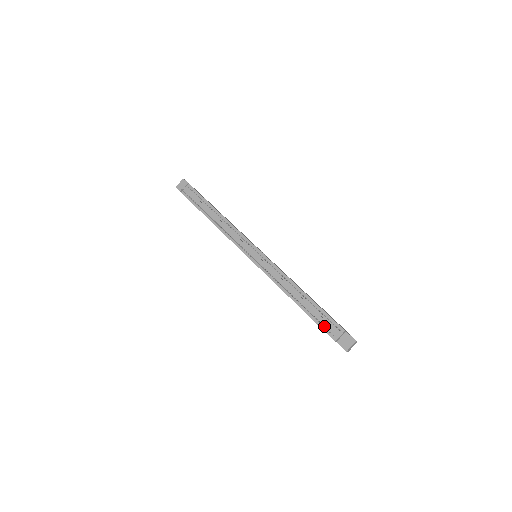
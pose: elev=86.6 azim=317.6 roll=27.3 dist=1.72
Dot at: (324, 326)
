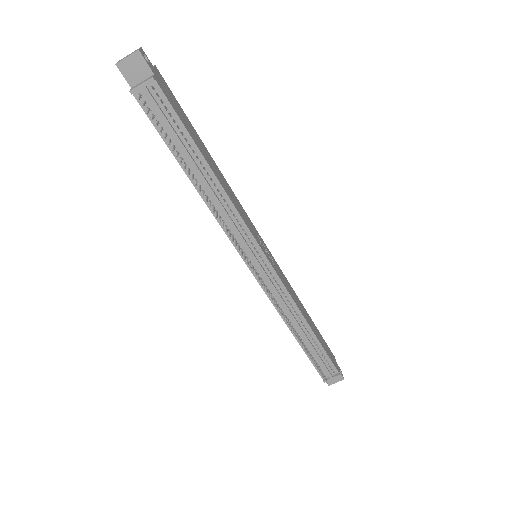
Dot at: (321, 371)
